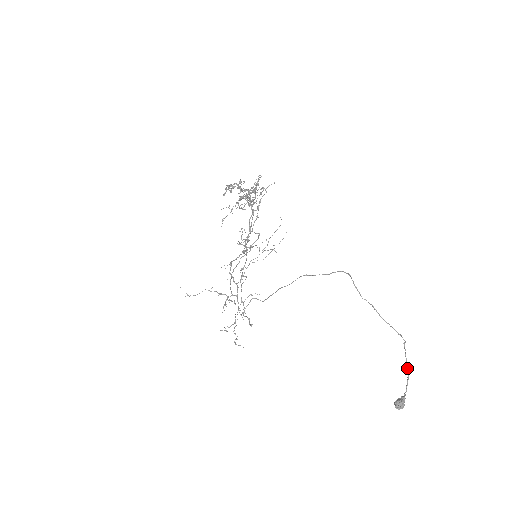
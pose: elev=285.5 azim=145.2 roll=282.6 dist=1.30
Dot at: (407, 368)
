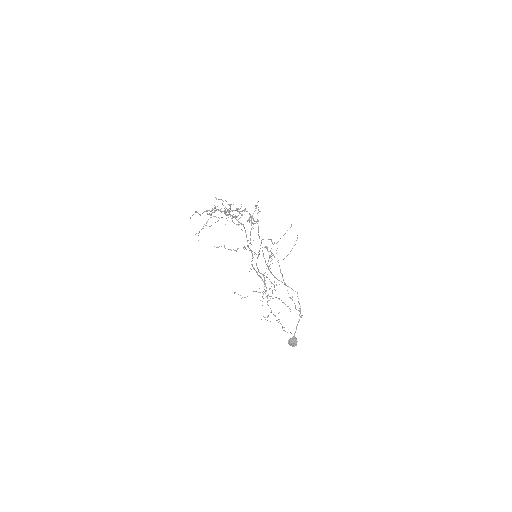
Dot at: occluded
